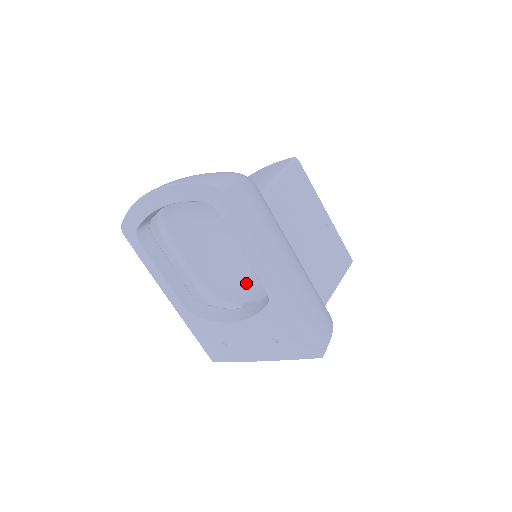
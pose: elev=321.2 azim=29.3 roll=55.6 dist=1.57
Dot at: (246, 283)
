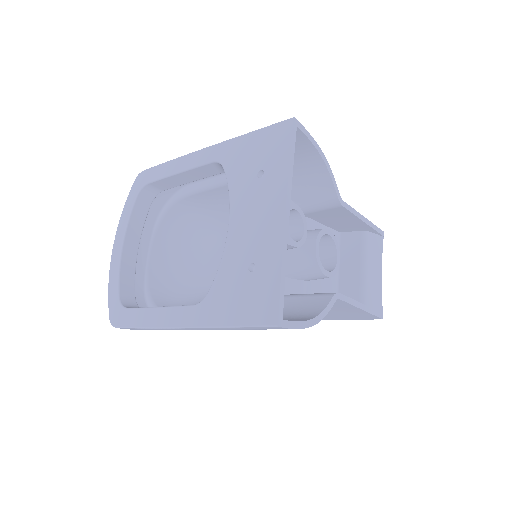
Dot at: occluded
